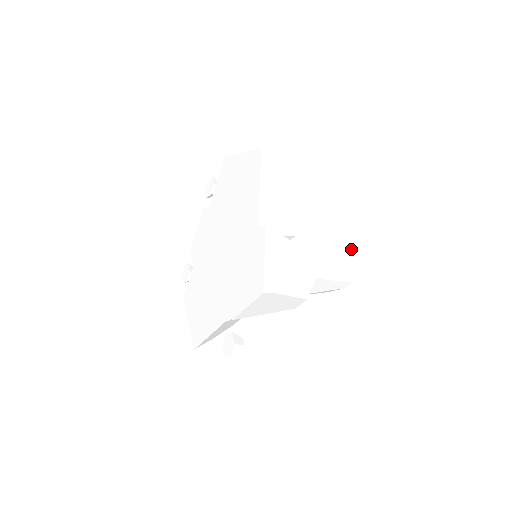
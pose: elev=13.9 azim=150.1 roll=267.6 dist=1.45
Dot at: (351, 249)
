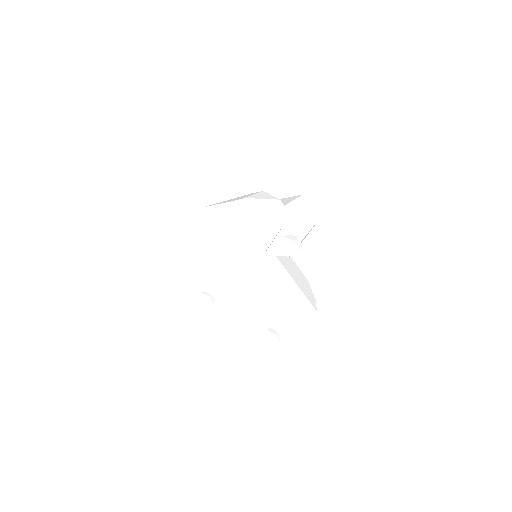
Dot at: (281, 199)
